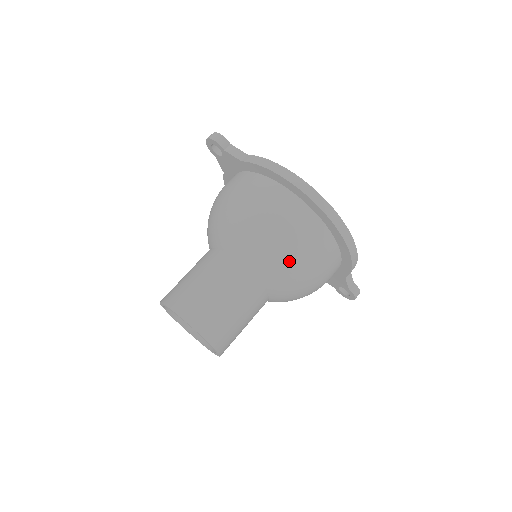
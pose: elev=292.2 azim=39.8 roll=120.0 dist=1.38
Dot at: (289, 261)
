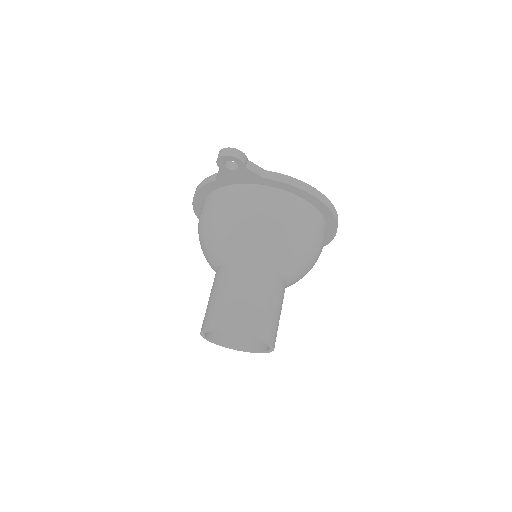
Dot at: (312, 262)
